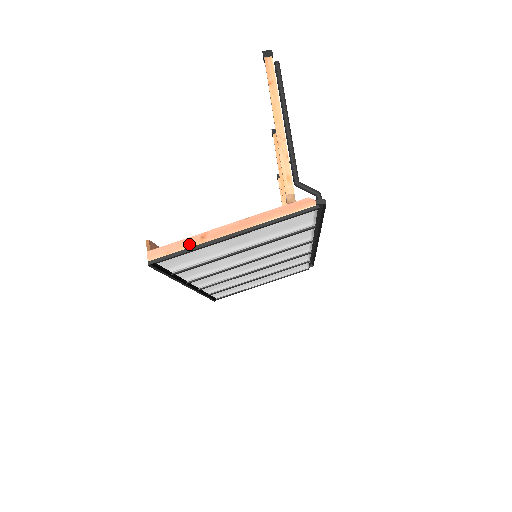
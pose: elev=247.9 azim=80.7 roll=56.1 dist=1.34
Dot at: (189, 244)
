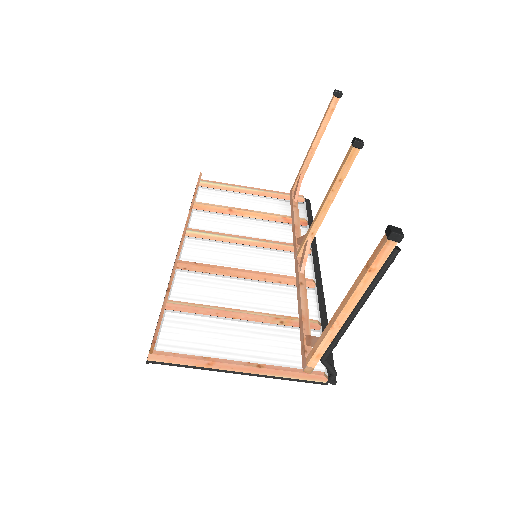
Dot at: (193, 364)
